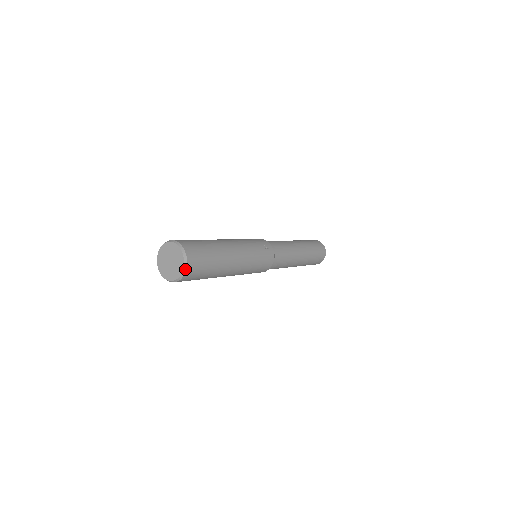
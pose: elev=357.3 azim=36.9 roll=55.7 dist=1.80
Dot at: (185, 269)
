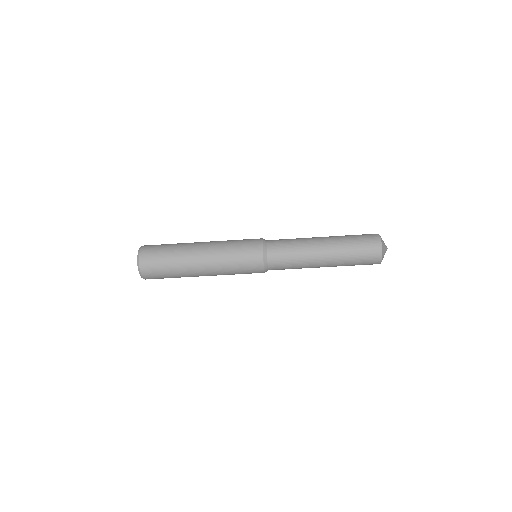
Dot at: occluded
